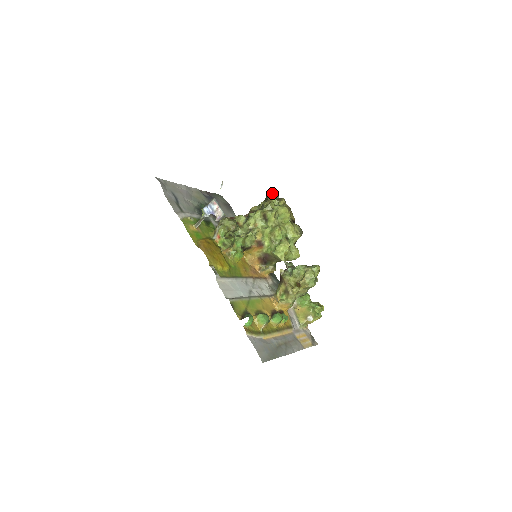
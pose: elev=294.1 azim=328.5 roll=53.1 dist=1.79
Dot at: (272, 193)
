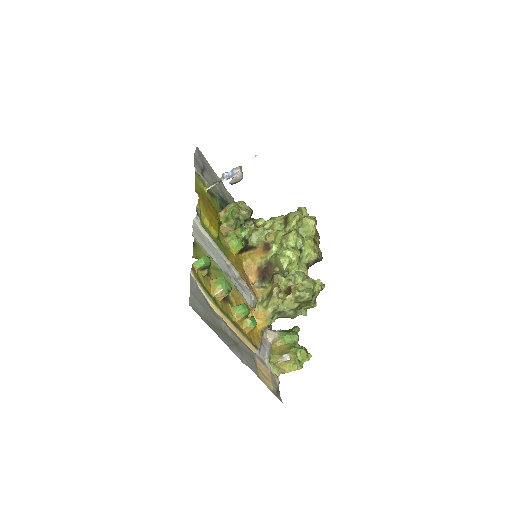
Dot at: occluded
